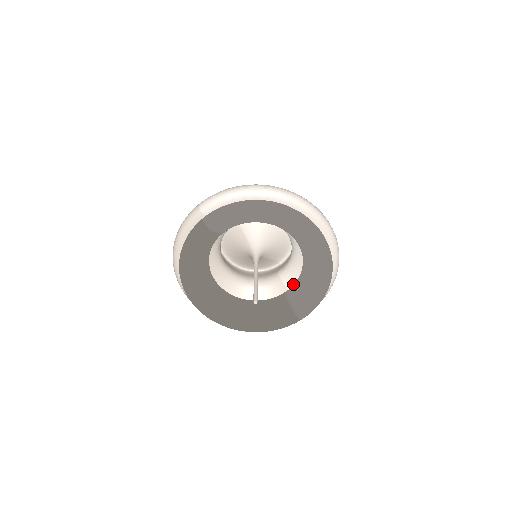
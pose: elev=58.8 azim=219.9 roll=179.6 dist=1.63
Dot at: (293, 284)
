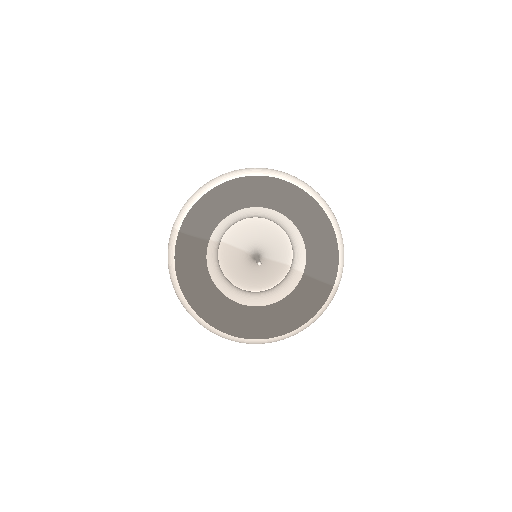
Dot at: occluded
